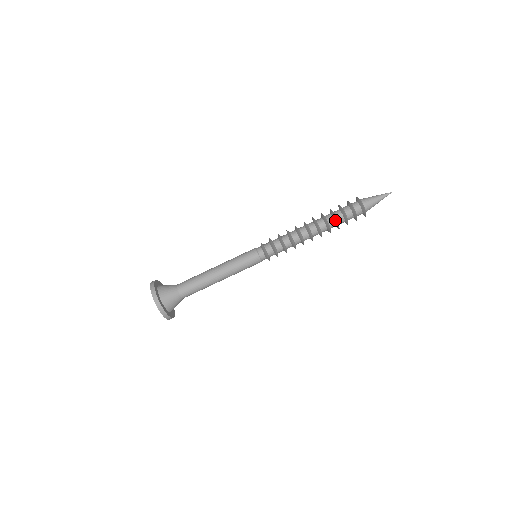
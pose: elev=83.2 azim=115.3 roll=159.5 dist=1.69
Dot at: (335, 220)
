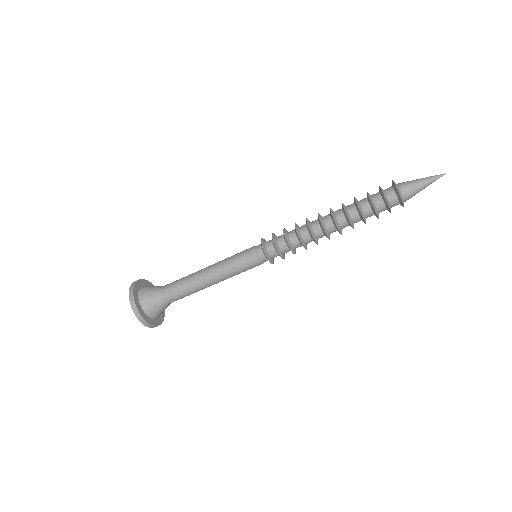
Dot at: (362, 220)
